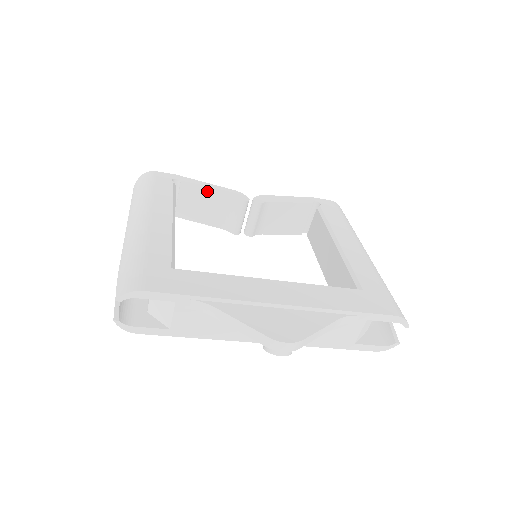
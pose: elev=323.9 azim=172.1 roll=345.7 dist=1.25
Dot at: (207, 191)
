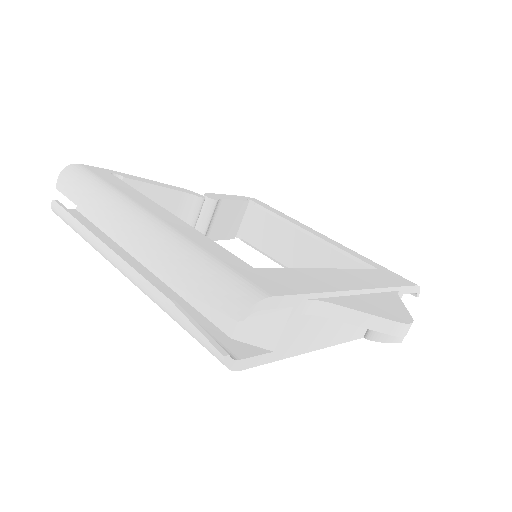
Dot at: (156, 188)
